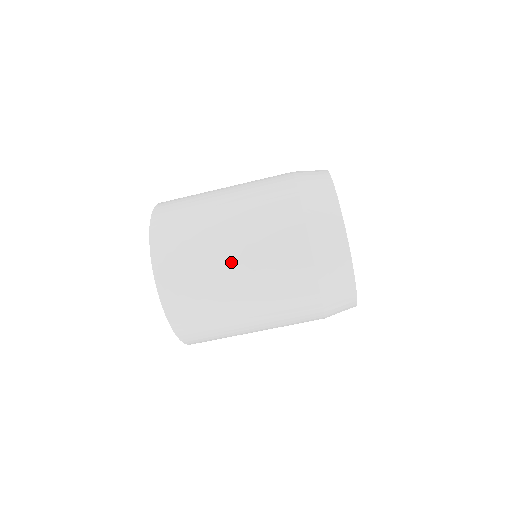
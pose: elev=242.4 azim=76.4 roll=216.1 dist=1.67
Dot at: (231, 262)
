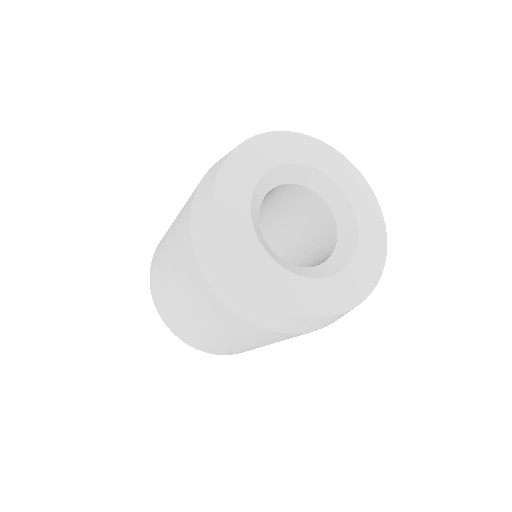
Dot at: (190, 316)
